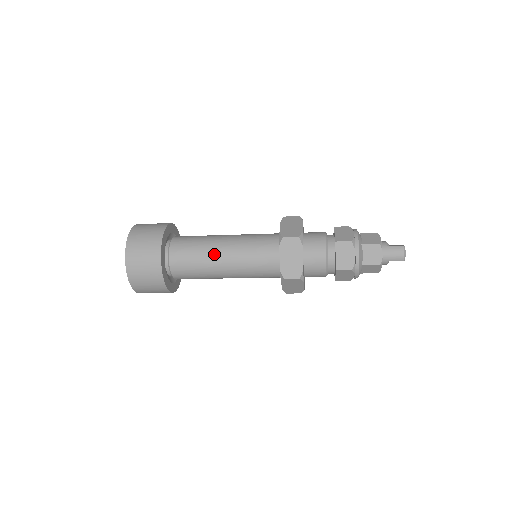
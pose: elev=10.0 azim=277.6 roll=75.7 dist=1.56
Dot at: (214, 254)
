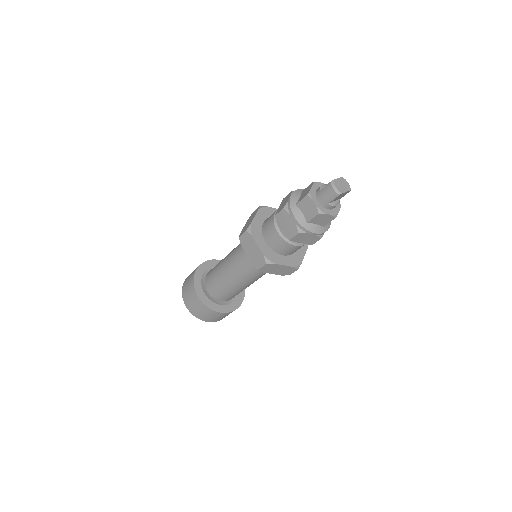
Dot at: (223, 273)
